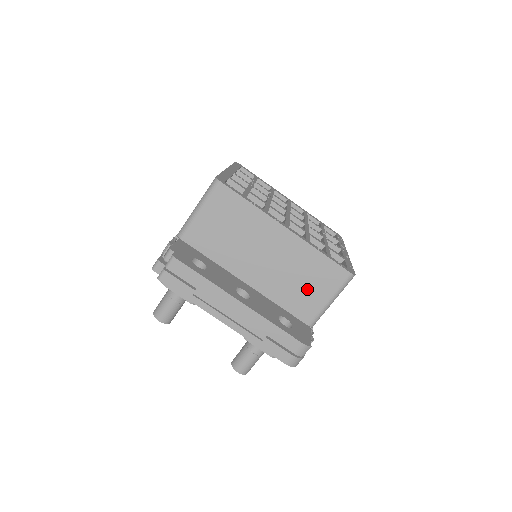
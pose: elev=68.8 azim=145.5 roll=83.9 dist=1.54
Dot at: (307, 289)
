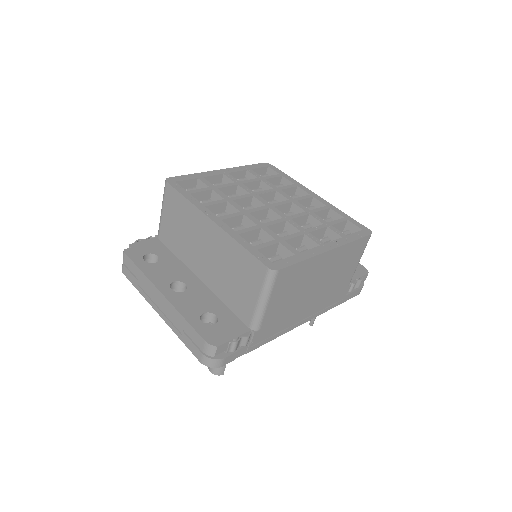
Dot at: (239, 286)
